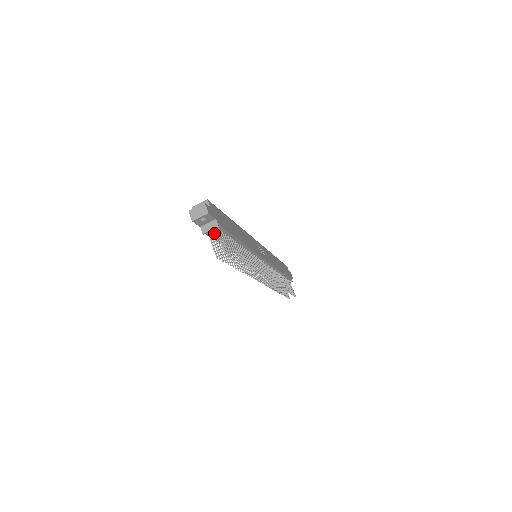
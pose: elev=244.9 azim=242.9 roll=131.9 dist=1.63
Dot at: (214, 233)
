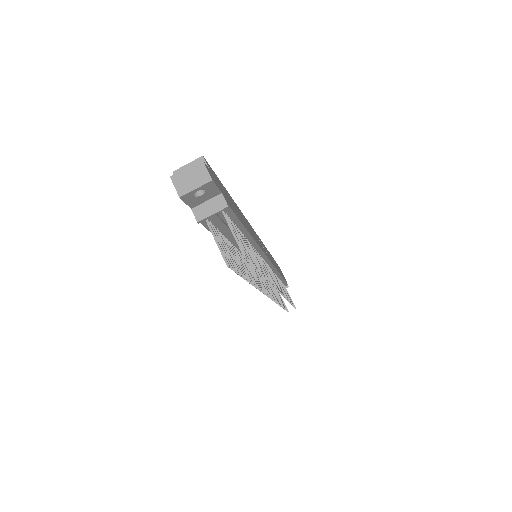
Dot at: (216, 220)
